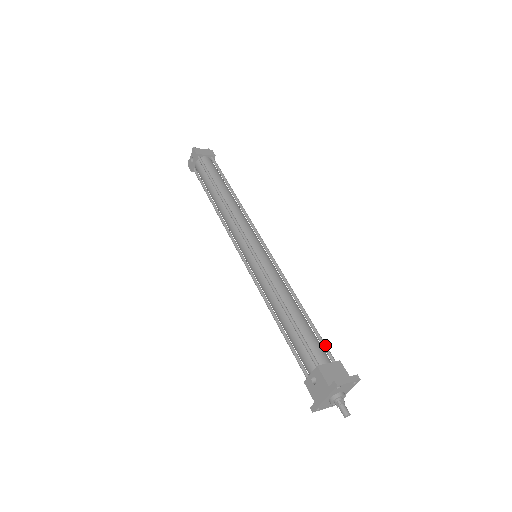
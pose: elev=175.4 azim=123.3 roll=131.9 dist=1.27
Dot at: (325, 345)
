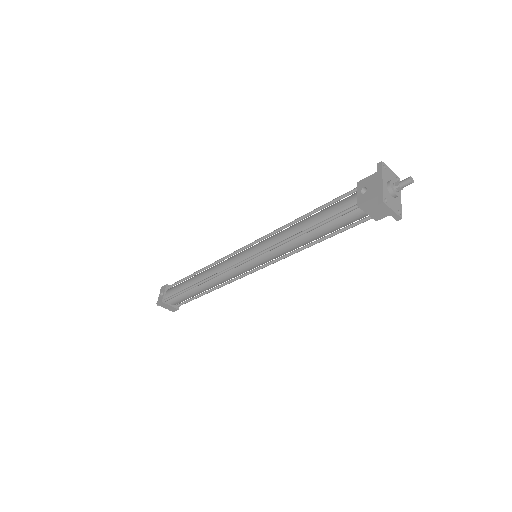
Dot at: occluded
